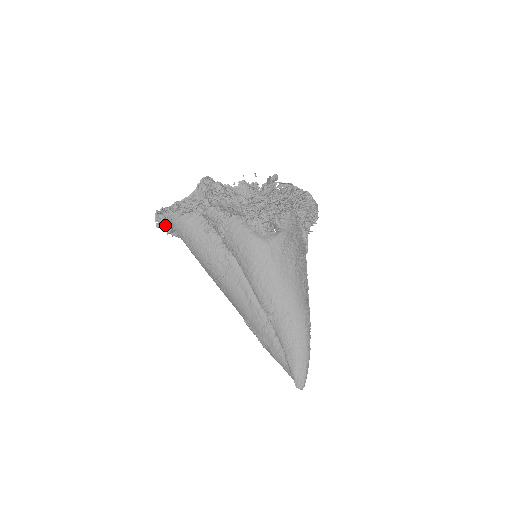
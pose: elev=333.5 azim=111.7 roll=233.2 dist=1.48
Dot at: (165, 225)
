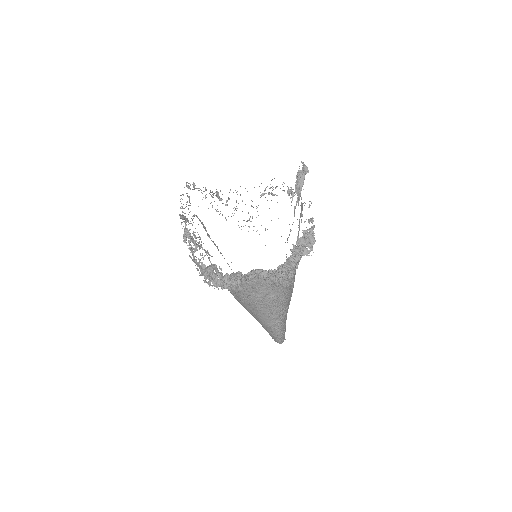
Dot at: (198, 188)
